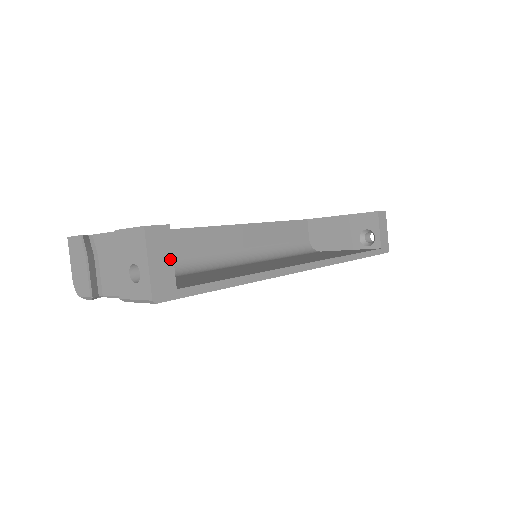
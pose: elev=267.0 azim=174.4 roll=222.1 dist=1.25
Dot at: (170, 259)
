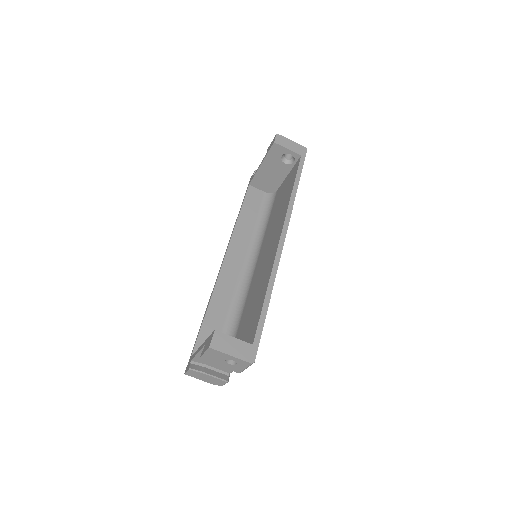
Dot at: (234, 340)
